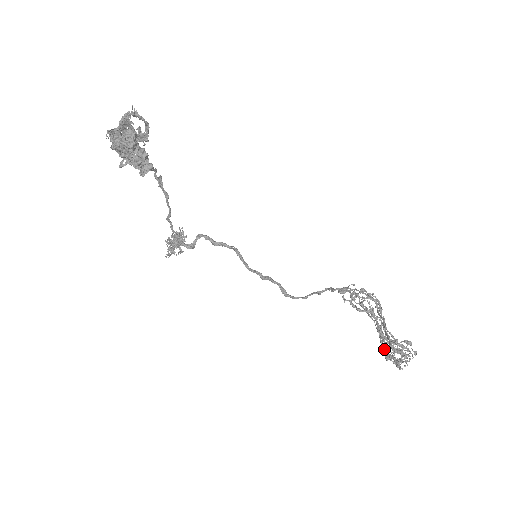
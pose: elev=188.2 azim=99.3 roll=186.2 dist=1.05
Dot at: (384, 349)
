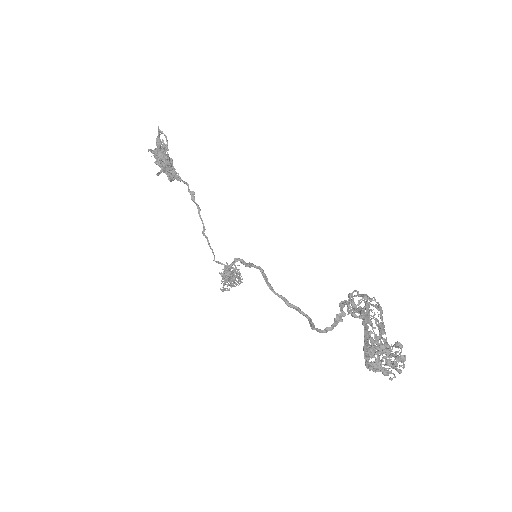
Dot at: (367, 355)
